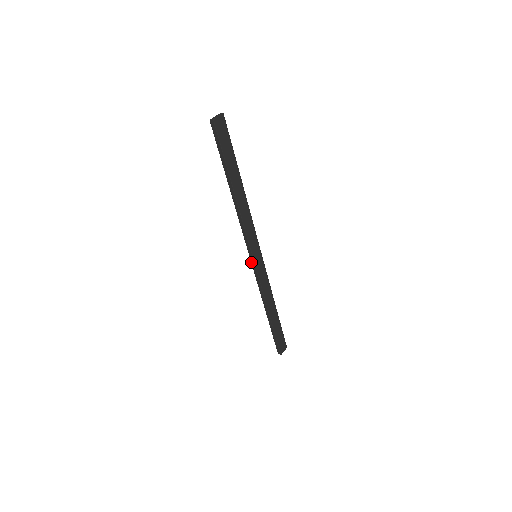
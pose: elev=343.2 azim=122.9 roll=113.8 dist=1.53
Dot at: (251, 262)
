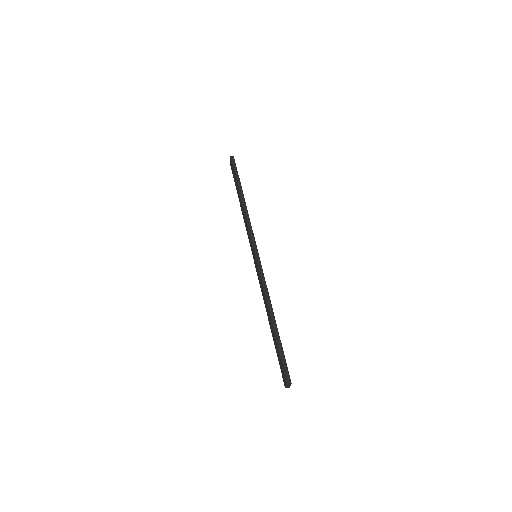
Dot at: (253, 257)
